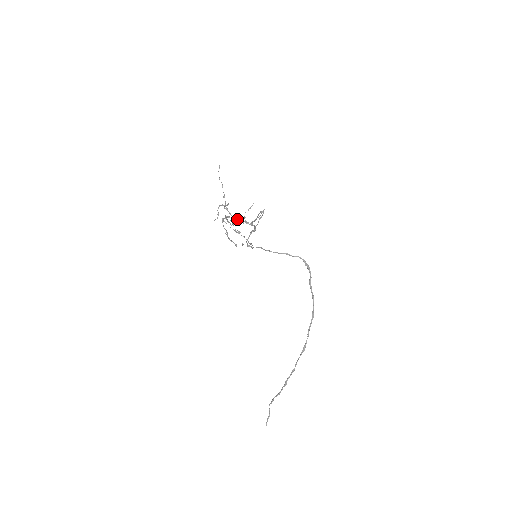
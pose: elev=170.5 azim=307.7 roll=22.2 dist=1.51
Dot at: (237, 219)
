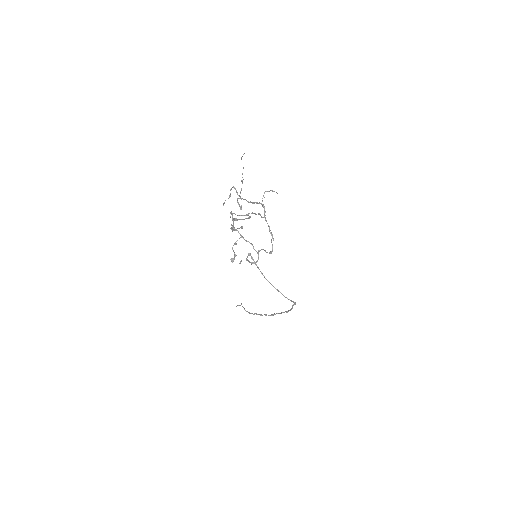
Dot at: (252, 203)
